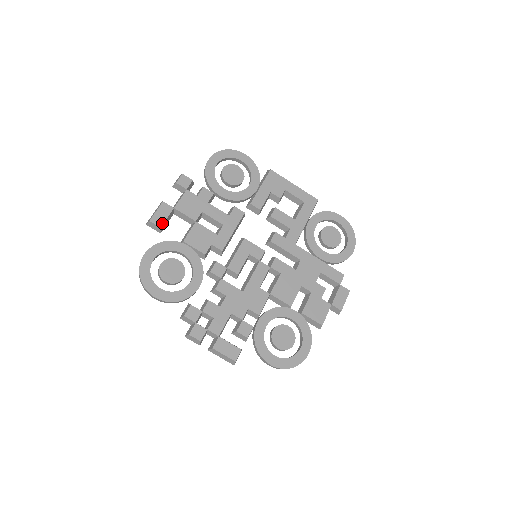
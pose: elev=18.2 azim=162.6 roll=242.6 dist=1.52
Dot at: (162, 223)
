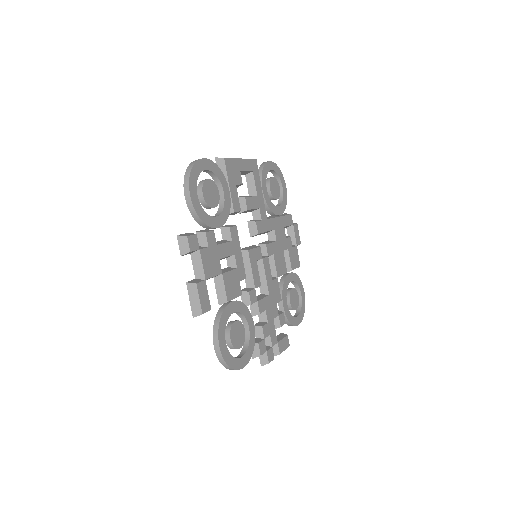
Dot at: (209, 305)
